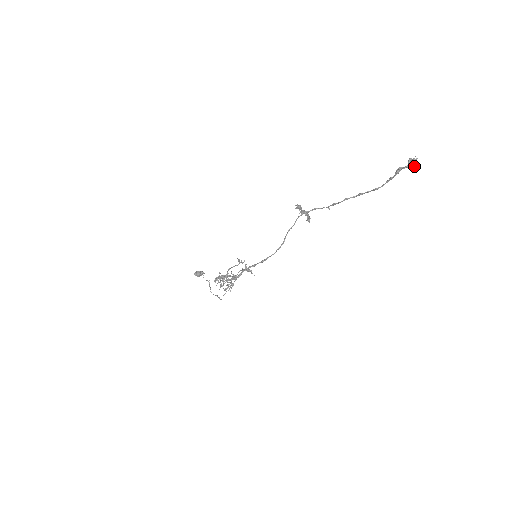
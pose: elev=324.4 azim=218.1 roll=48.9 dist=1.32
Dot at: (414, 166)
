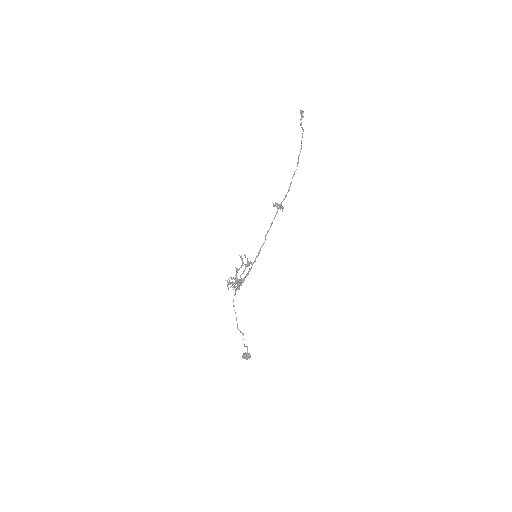
Dot at: (302, 113)
